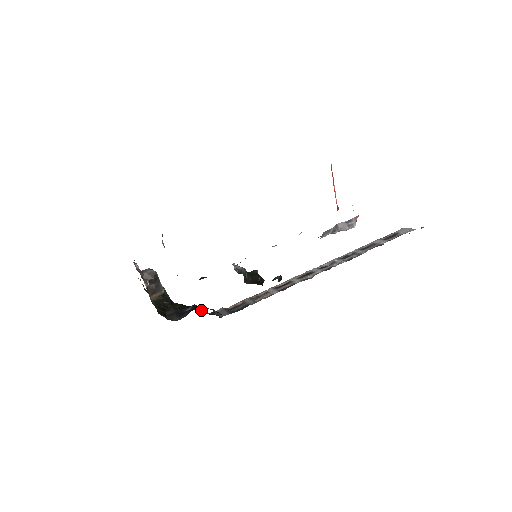
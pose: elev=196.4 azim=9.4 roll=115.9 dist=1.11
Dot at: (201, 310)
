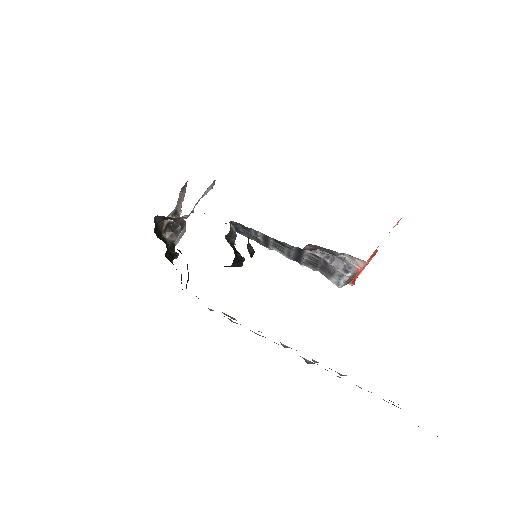
Dot at: occluded
